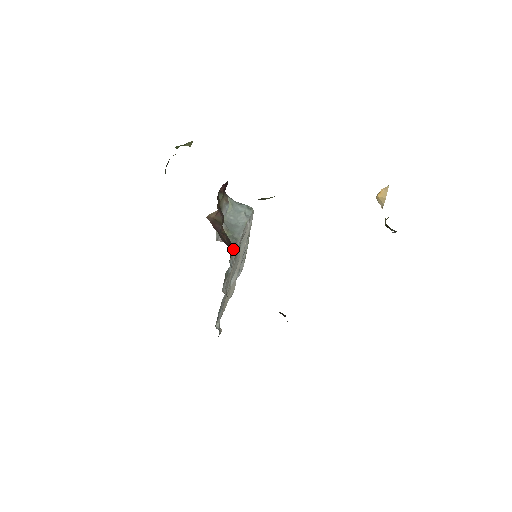
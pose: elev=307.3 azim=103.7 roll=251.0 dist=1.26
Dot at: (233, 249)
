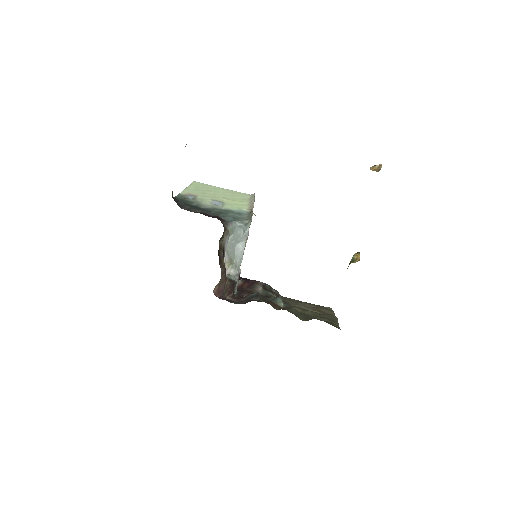
Dot at: (236, 283)
